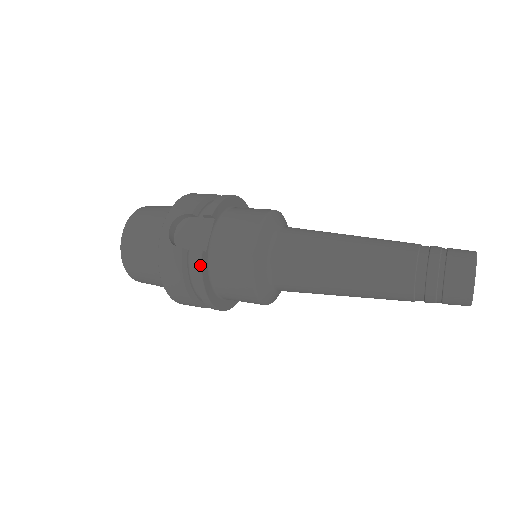
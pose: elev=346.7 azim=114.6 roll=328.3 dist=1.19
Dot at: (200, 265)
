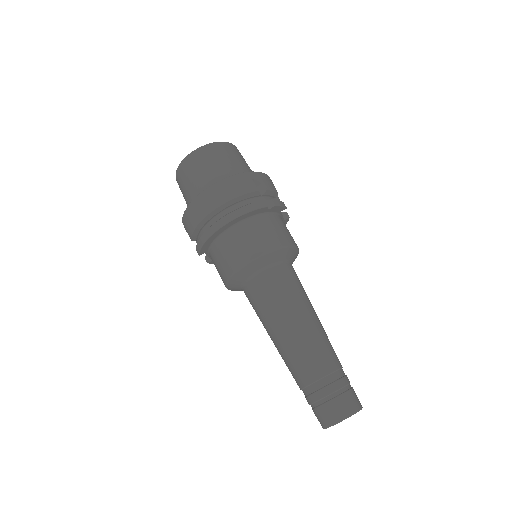
Dot at: occluded
